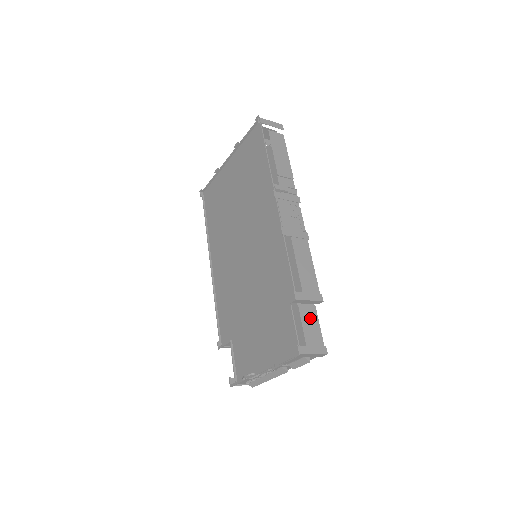
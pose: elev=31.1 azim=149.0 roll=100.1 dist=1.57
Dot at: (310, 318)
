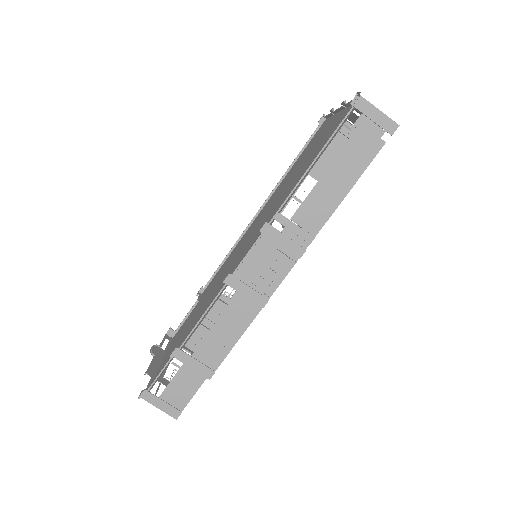
Dot at: (191, 377)
